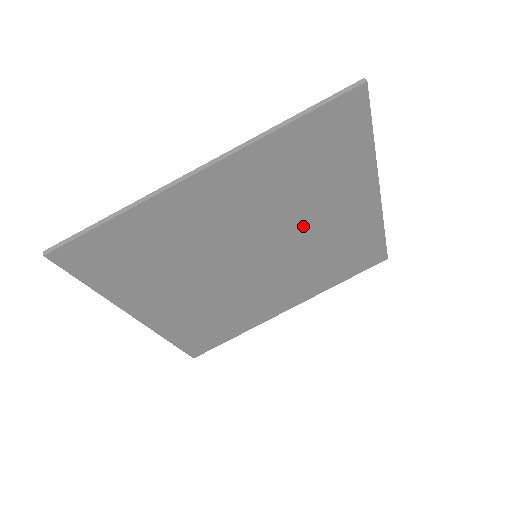
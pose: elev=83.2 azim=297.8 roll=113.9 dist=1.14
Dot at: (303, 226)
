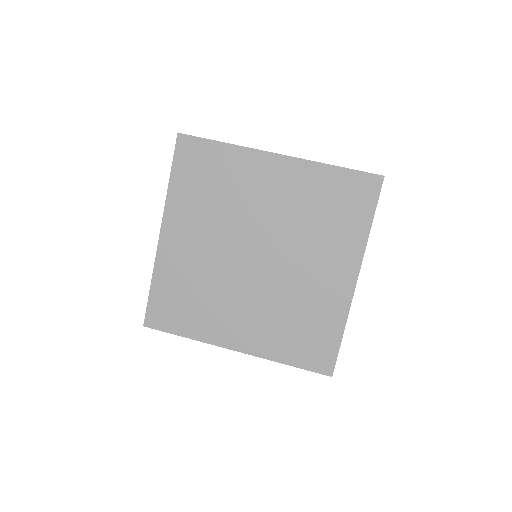
Dot at: (297, 258)
